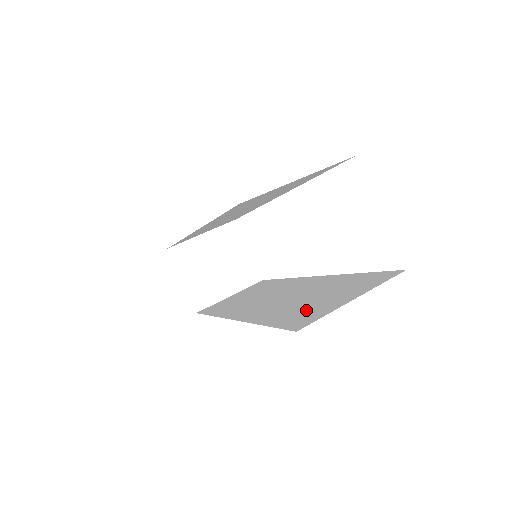
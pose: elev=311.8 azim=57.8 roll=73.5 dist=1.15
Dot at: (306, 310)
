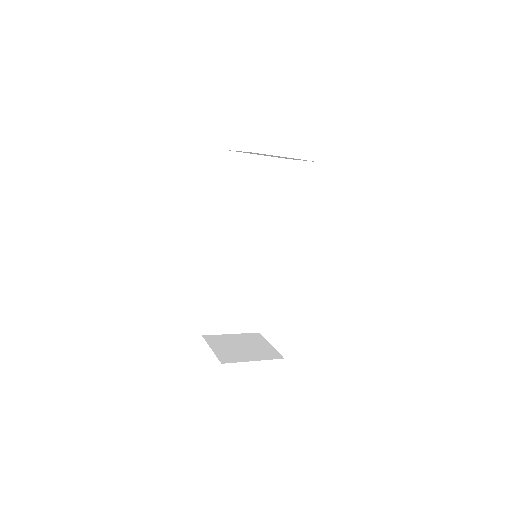
Dot at: occluded
